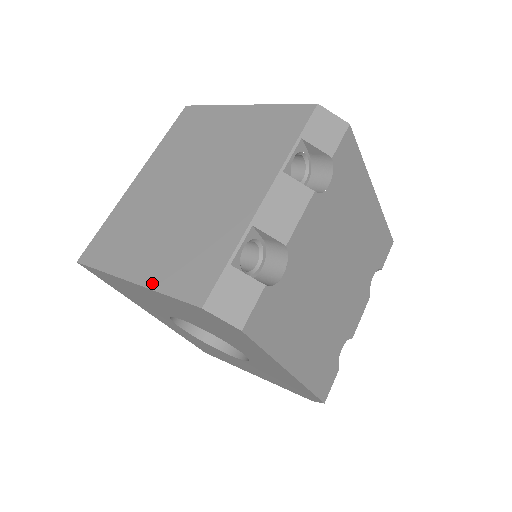
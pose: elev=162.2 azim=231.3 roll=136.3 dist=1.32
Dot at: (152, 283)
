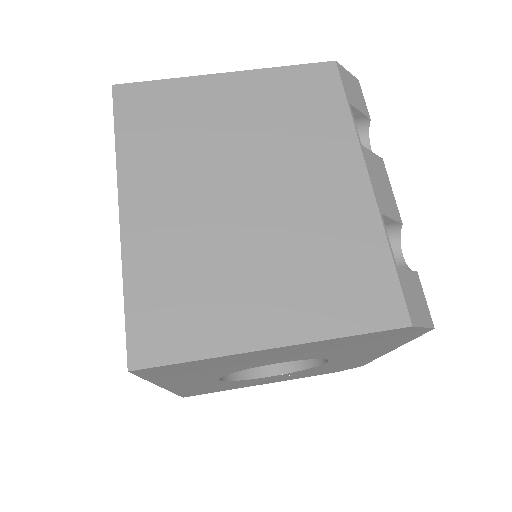
Dot at: (312, 333)
